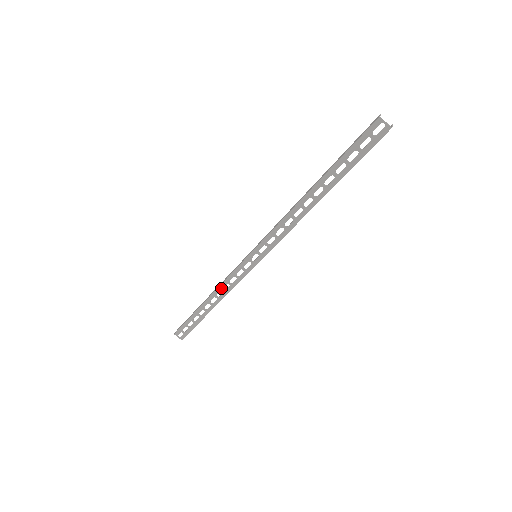
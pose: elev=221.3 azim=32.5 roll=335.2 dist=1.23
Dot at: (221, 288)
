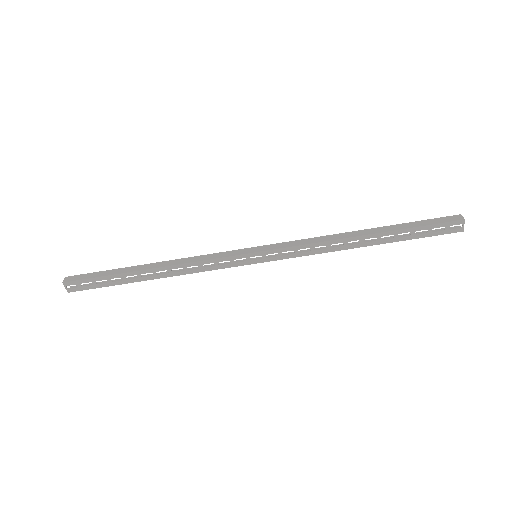
Dot at: (186, 266)
